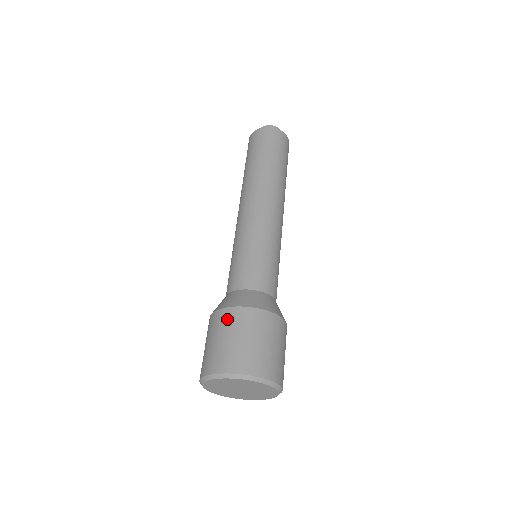
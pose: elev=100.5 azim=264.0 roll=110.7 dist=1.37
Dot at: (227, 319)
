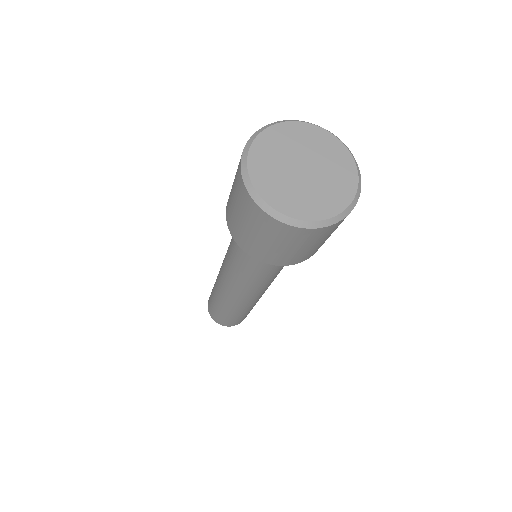
Dot at: occluded
